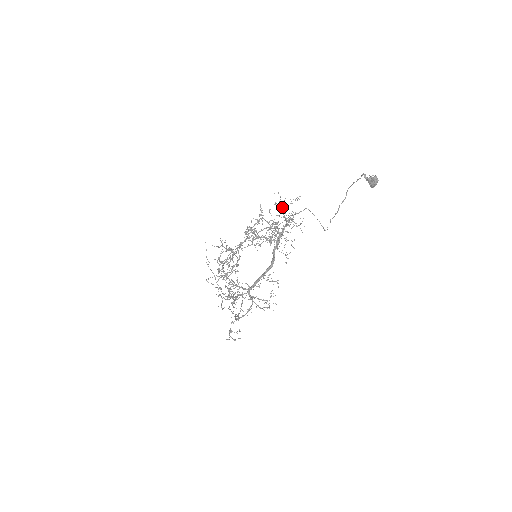
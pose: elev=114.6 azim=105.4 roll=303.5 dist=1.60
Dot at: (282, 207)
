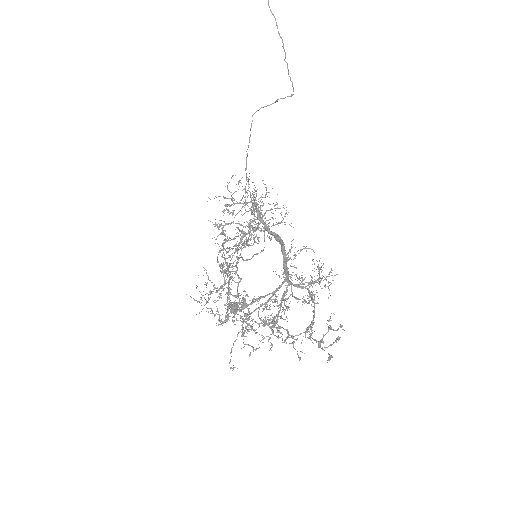
Dot at: (233, 210)
